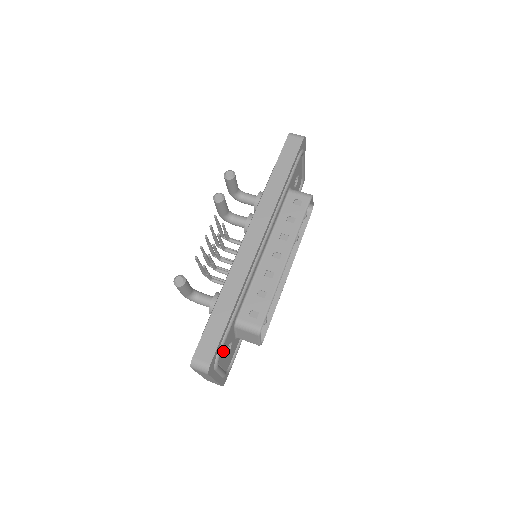
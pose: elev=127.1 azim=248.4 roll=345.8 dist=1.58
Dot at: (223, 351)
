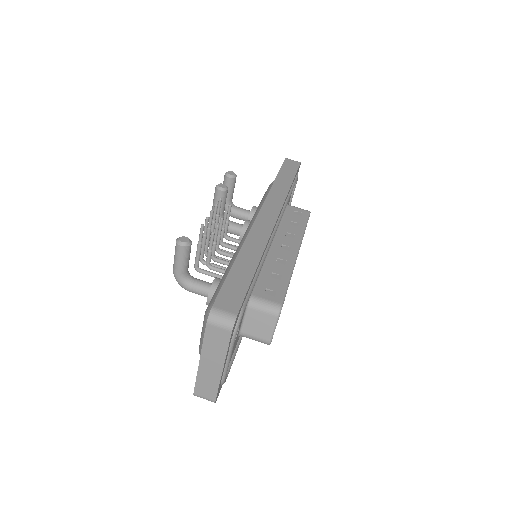
Dot at: occluded
